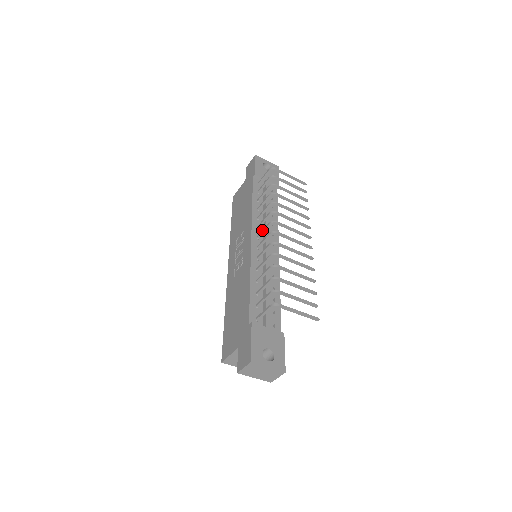
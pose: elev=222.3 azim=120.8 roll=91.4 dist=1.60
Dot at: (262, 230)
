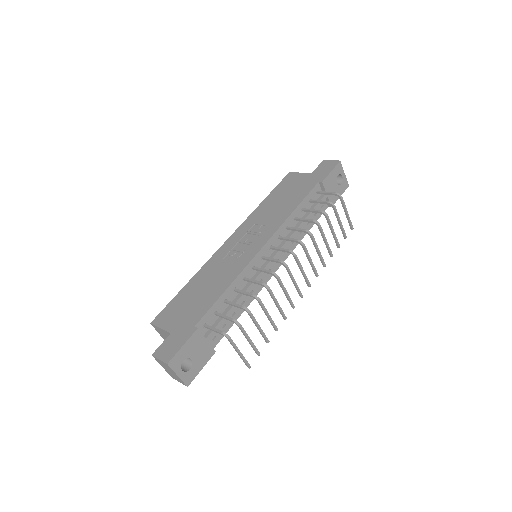
Dot at: (279, 247)
